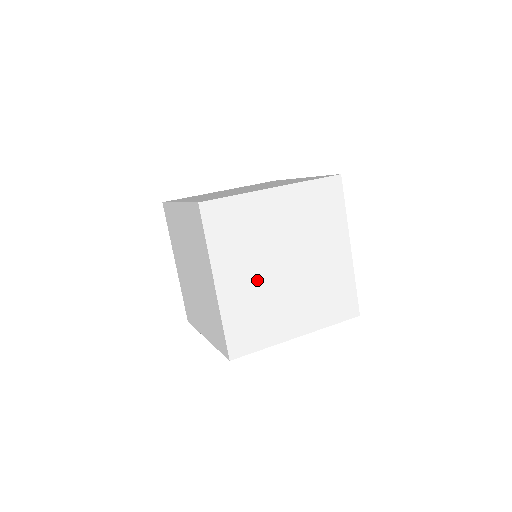
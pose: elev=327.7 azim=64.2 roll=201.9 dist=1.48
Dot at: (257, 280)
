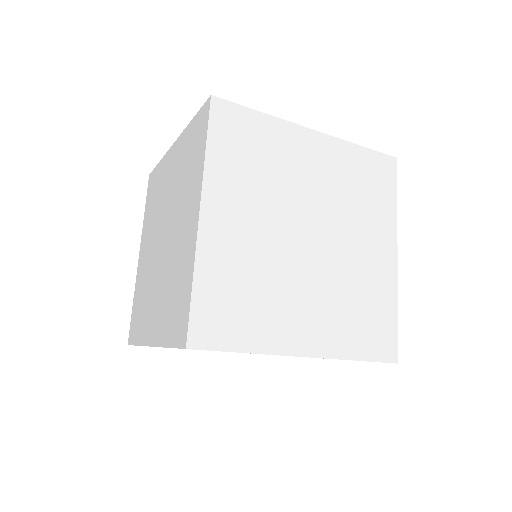
Dot at: (263, 238)
